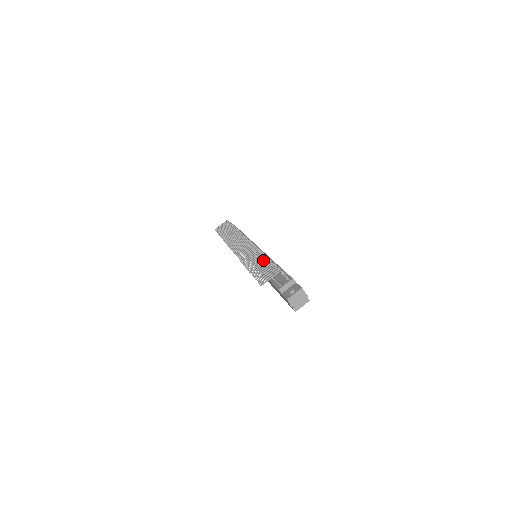
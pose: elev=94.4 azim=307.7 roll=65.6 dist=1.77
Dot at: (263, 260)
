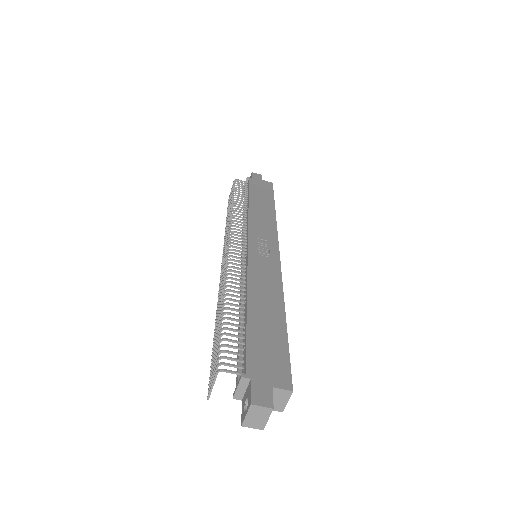
Dot at: (221, 319)
